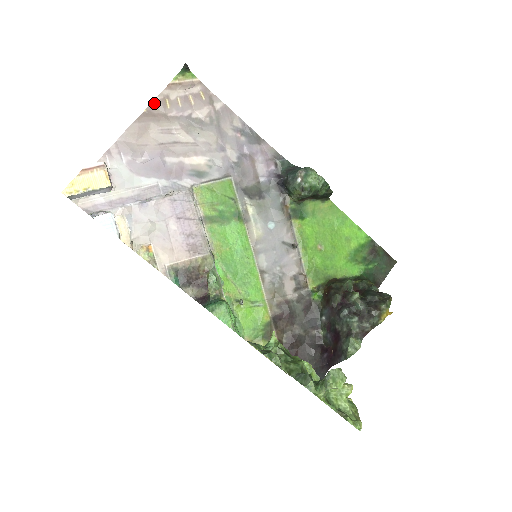
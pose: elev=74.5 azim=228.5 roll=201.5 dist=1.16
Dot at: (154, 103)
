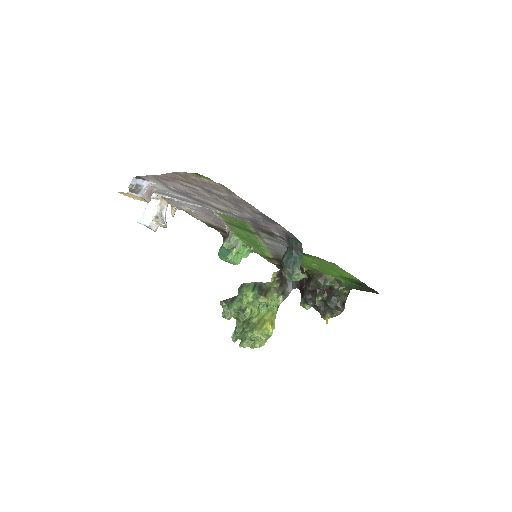
Dot at: (176, 173)
